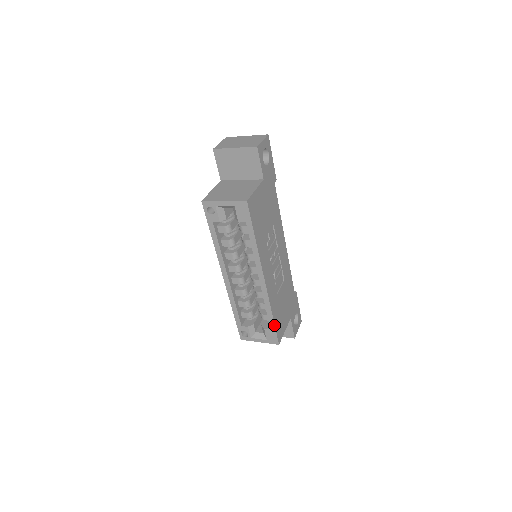
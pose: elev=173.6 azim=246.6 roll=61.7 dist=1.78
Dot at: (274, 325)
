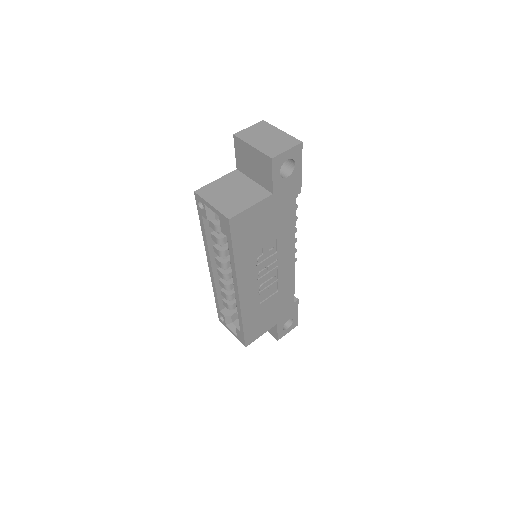
Dot at: (243, 331)
